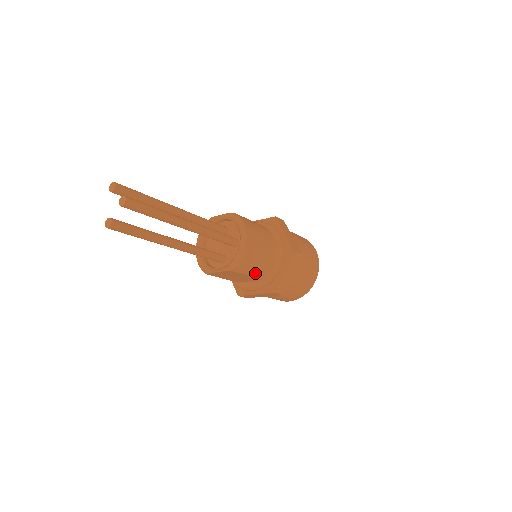
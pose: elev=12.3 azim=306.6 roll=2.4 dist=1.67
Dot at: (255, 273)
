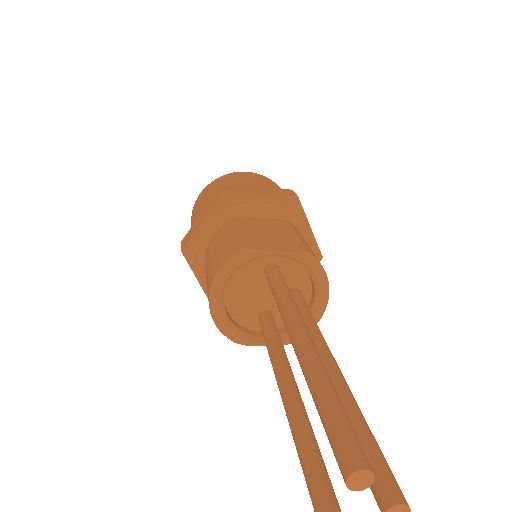
Dot at: occluded
